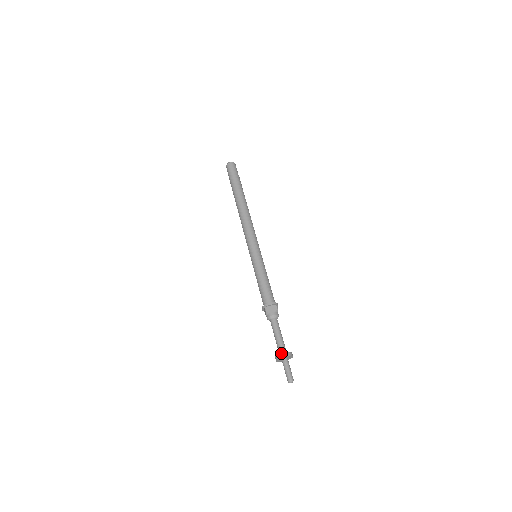
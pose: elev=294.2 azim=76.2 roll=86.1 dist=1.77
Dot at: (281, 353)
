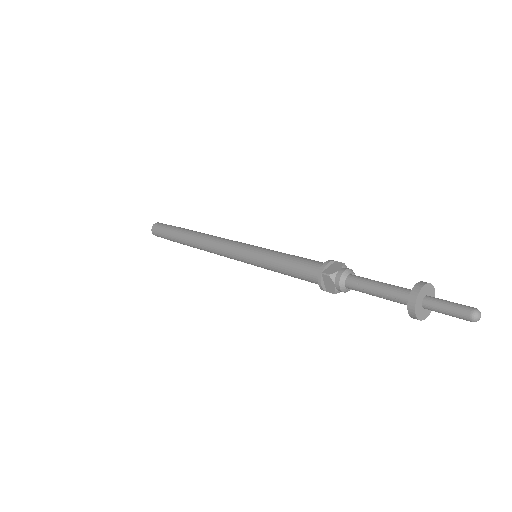
Dot at: occluded
